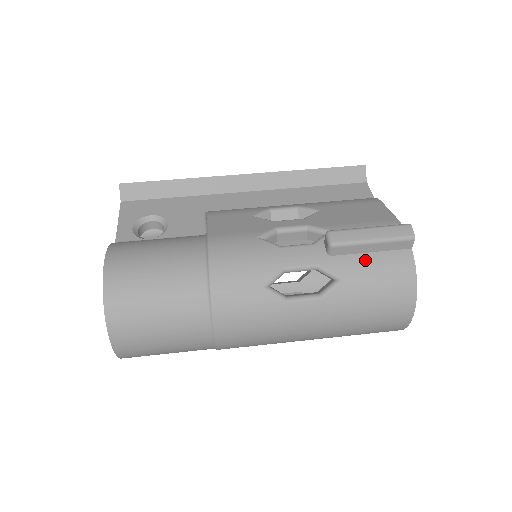
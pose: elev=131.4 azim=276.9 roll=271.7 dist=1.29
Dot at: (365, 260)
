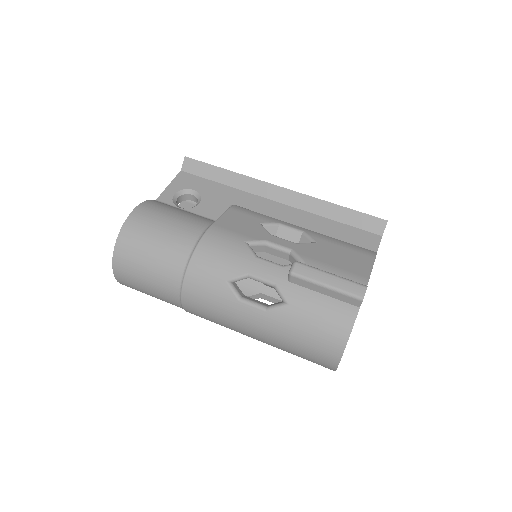
Dot at: (315, 298)
